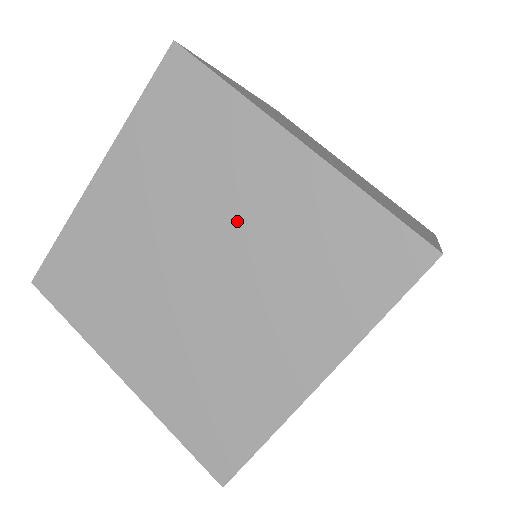
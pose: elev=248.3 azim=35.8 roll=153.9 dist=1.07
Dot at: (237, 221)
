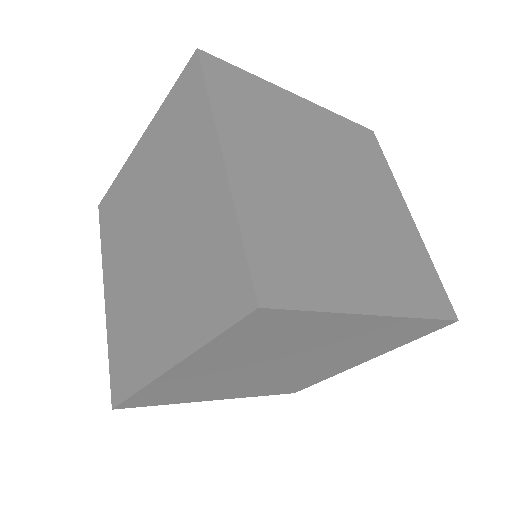
Dot at: (177, 211)
